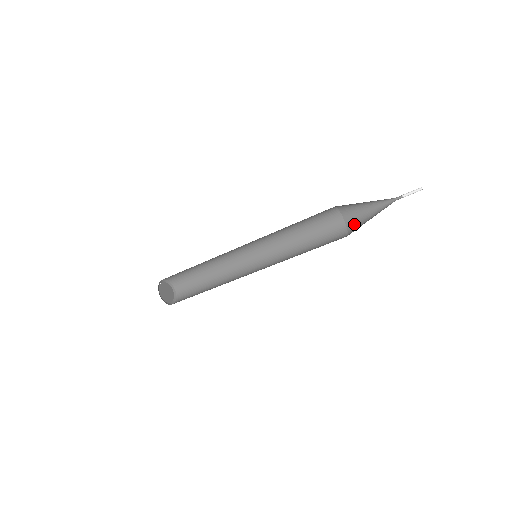
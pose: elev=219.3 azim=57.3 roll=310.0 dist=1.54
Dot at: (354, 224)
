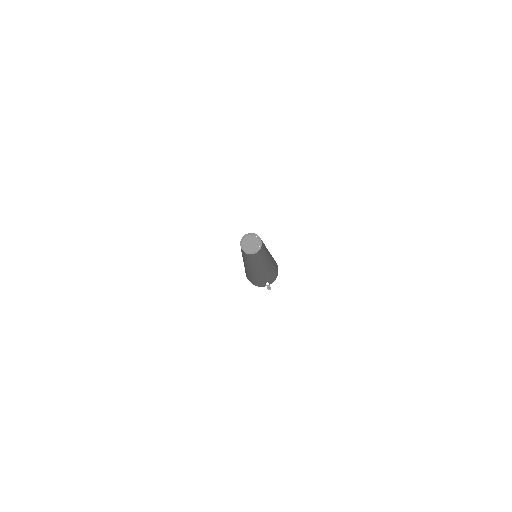
Dot at: occluded
